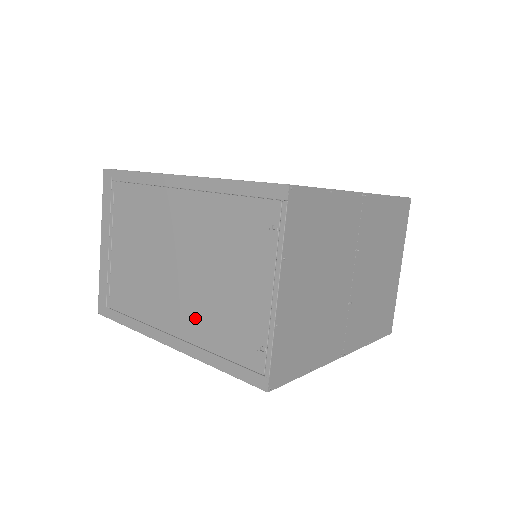
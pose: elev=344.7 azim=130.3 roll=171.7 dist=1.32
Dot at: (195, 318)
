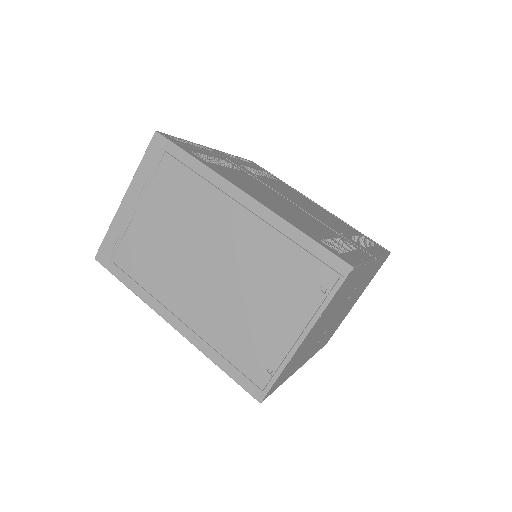
Dot at: (211, 318)
